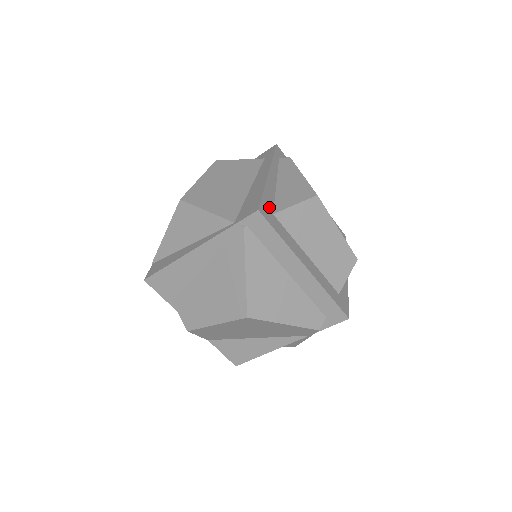
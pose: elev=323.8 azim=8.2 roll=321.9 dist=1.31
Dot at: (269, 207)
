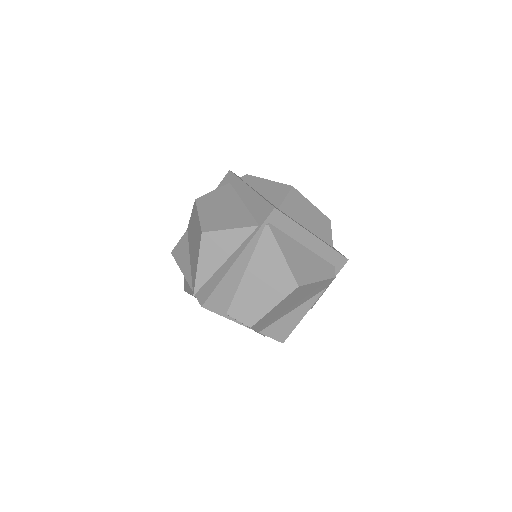
Dot at: (273, 205)
